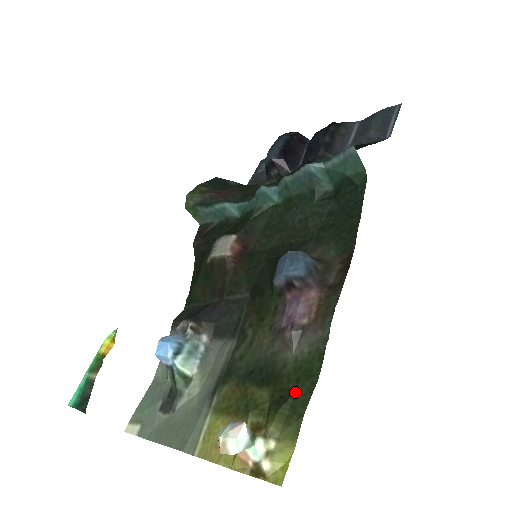
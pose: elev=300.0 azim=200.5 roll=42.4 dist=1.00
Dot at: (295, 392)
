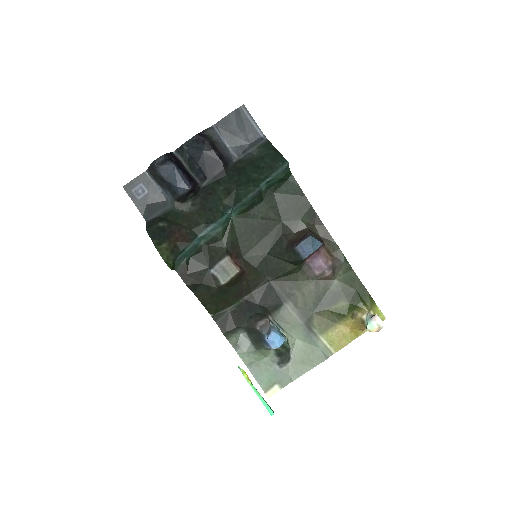
Dot at: (356, 290)
